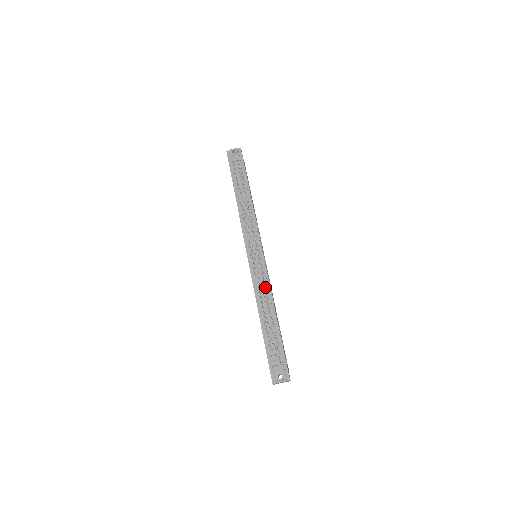
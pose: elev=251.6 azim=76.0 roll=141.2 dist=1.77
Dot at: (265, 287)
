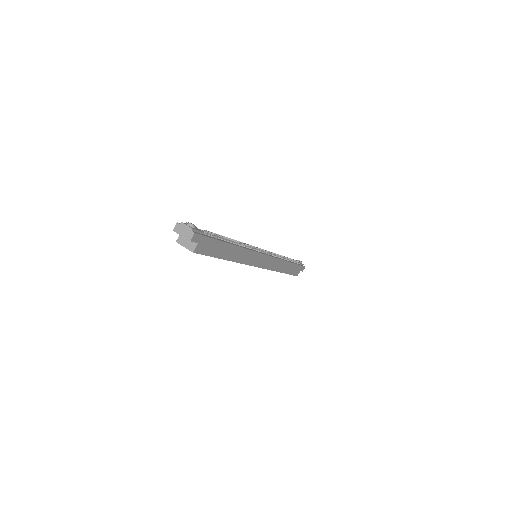
Dot at: (246, 247)
